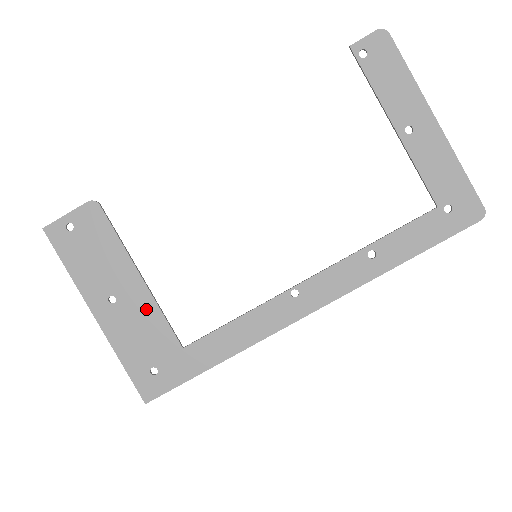
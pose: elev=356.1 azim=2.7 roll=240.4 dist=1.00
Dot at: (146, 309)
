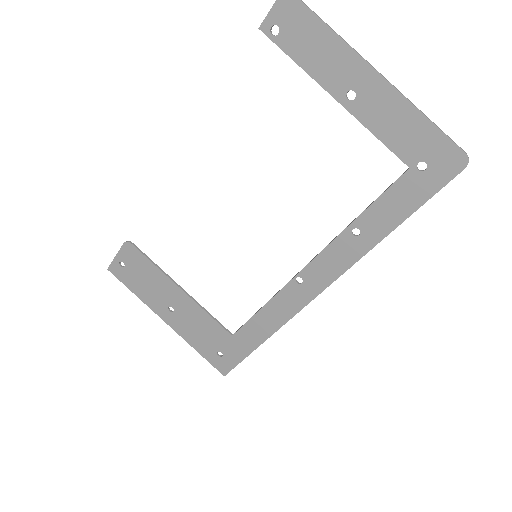
Dot at: (195, 312)
